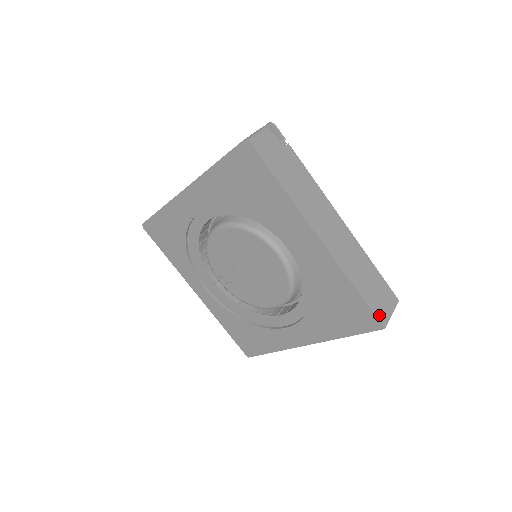
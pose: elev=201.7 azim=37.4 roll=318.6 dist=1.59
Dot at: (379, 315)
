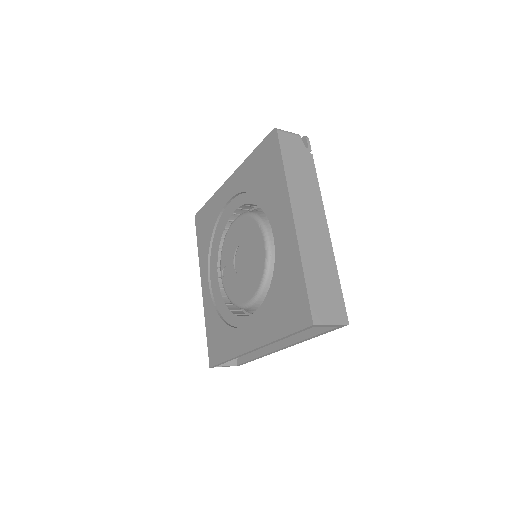
Dot at: (315, 311)
